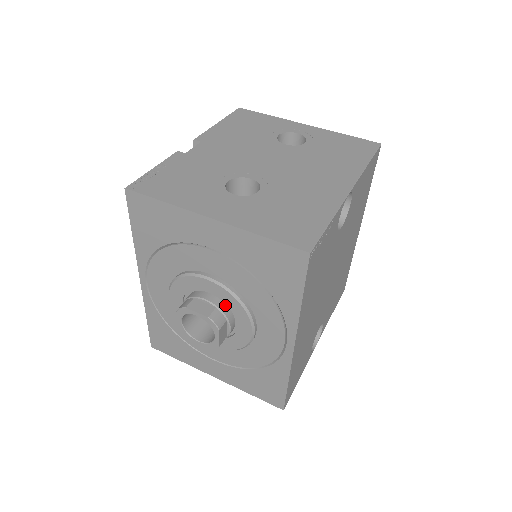
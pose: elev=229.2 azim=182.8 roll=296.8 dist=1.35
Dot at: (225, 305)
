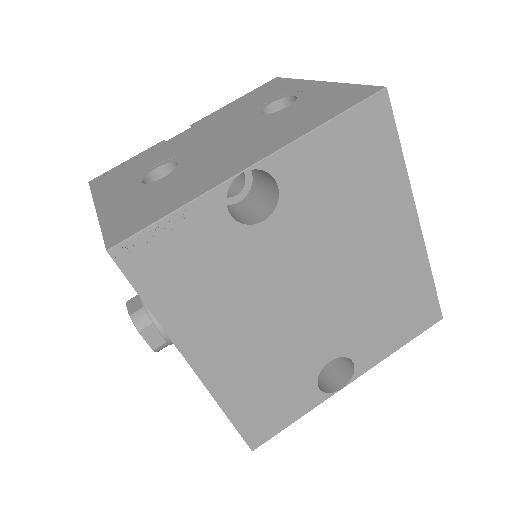
Dot at: occluded
